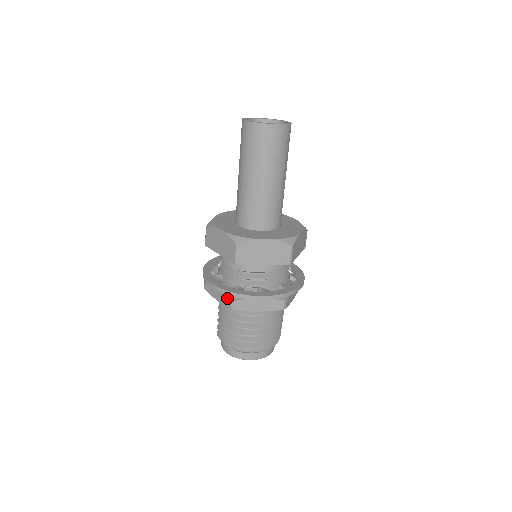
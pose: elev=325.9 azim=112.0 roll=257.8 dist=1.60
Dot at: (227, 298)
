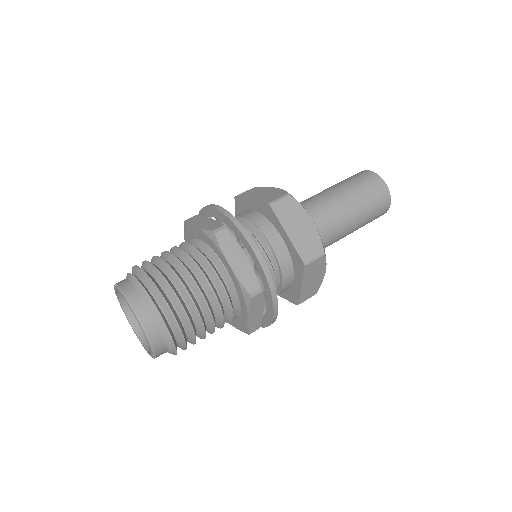
Dot at: occluded
